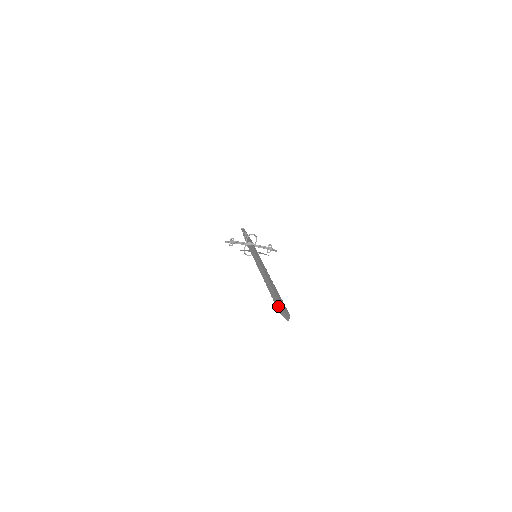
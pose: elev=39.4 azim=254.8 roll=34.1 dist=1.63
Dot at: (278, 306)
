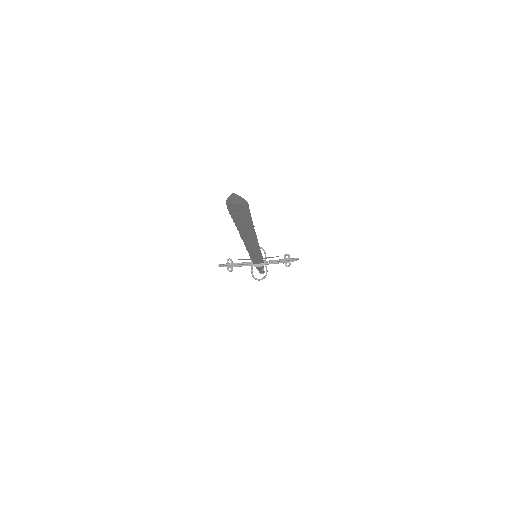
Dot at: (232, 210)
